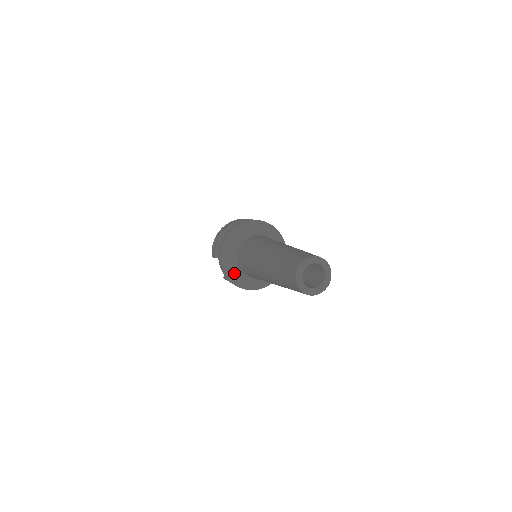
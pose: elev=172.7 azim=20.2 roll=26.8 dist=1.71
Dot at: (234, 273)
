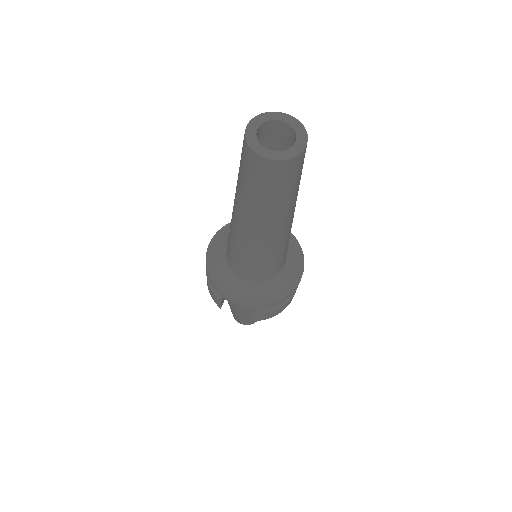
Dot at: (248, 293)
